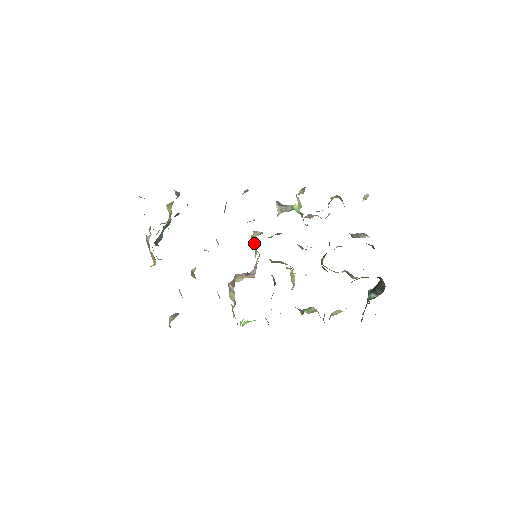
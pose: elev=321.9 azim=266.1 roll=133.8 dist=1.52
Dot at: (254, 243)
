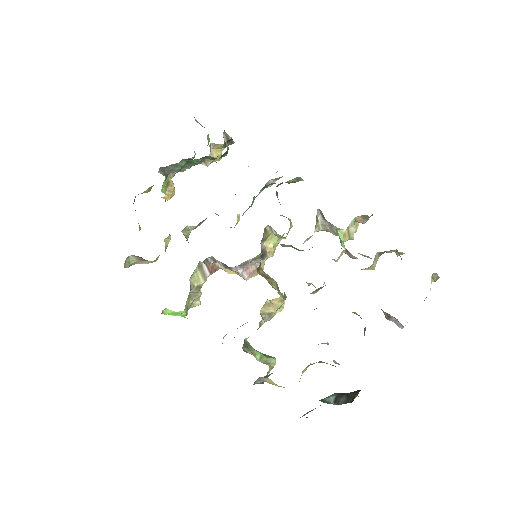
Dot at: (273, 244)
